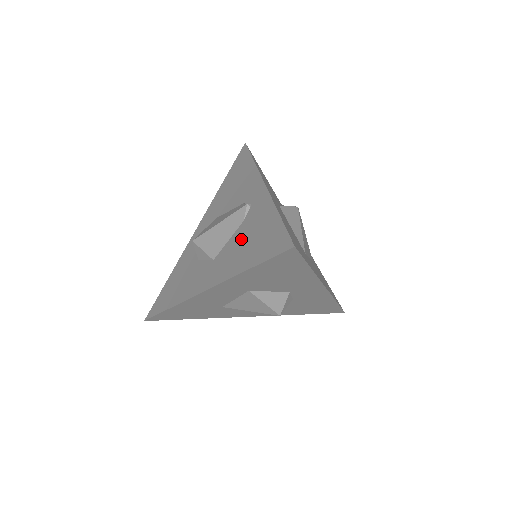
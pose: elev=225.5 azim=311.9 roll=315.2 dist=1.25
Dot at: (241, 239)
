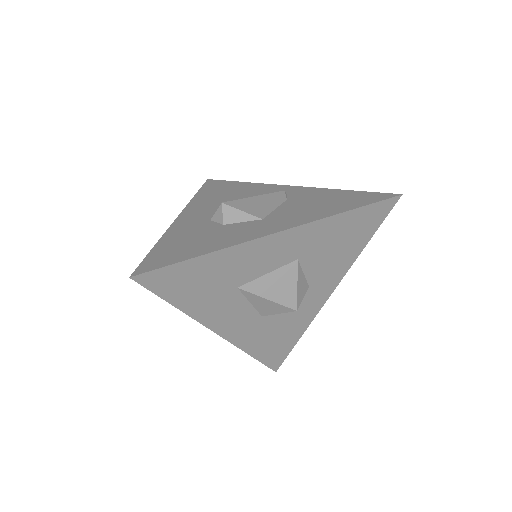
Dot at: (302, 204)
